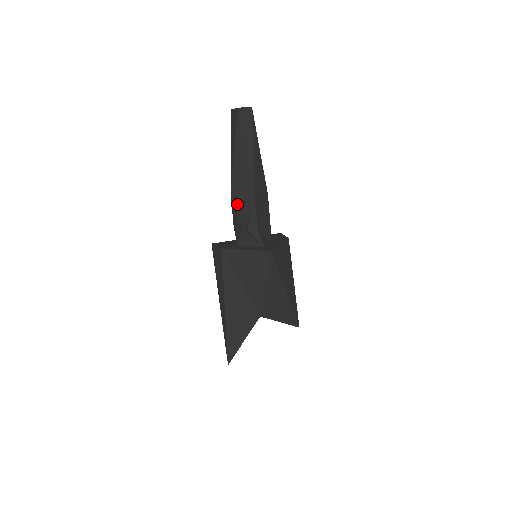
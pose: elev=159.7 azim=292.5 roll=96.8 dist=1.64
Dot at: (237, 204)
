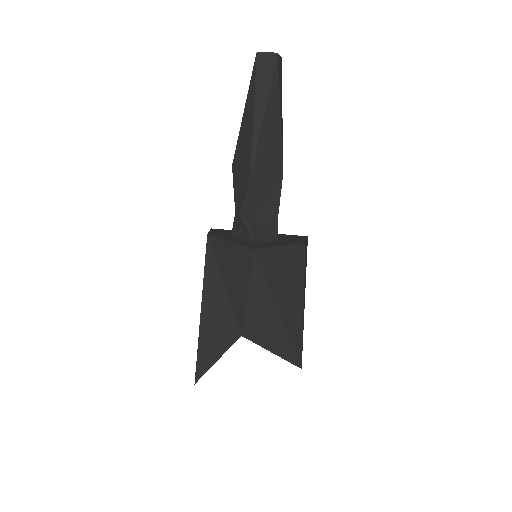
Dot at: (235, 180)
